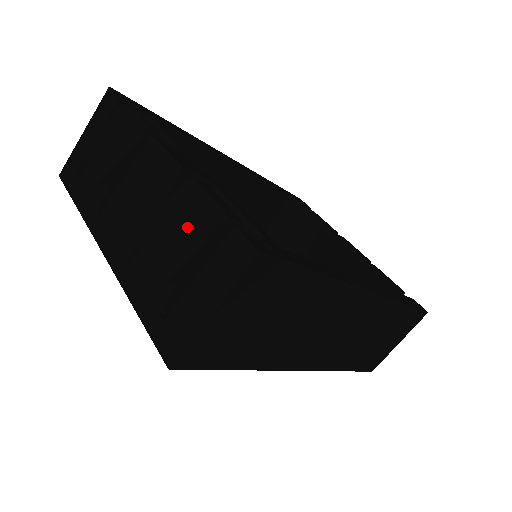
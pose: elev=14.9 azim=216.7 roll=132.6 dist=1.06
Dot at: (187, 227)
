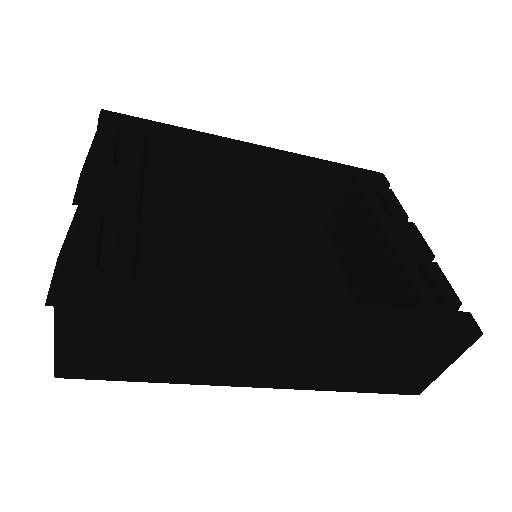
Dot at: (62, 256)
